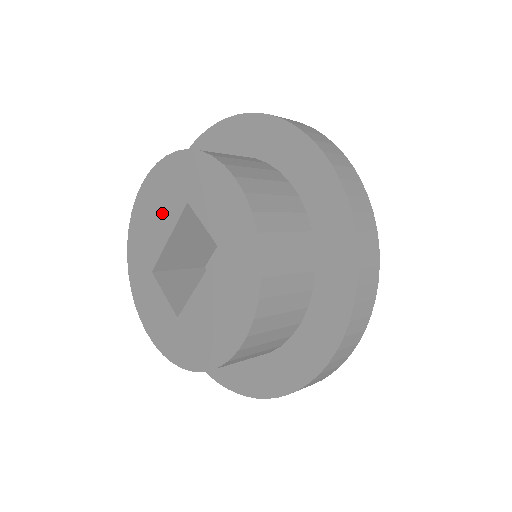
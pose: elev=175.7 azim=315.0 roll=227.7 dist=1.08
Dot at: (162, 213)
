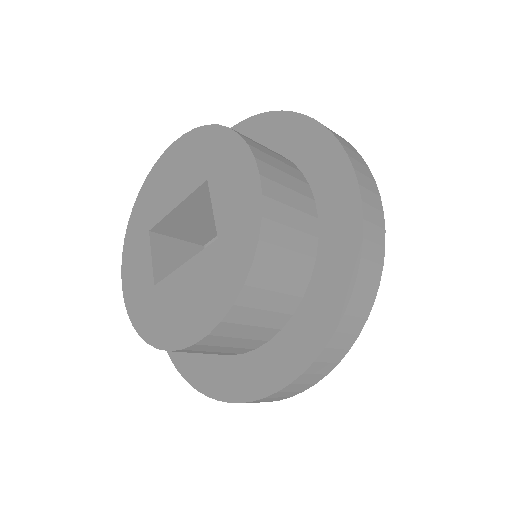
Dot at: (180, 179)
